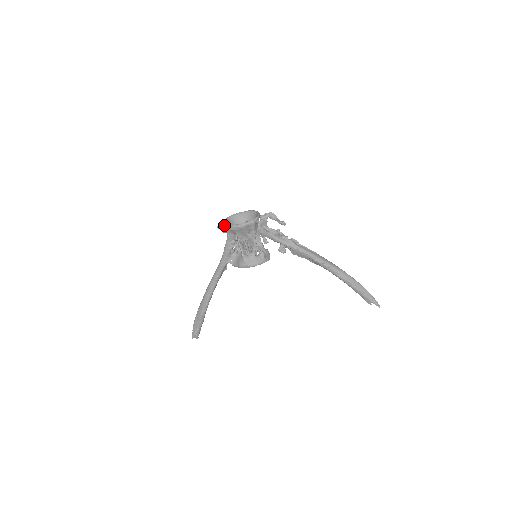
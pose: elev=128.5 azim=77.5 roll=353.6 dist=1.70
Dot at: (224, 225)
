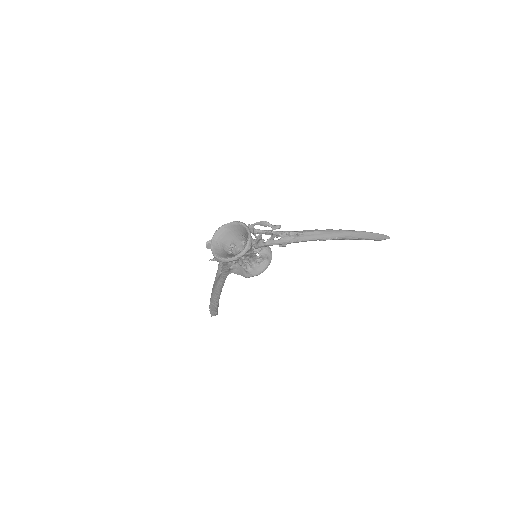
Dot at: (216, 259)
